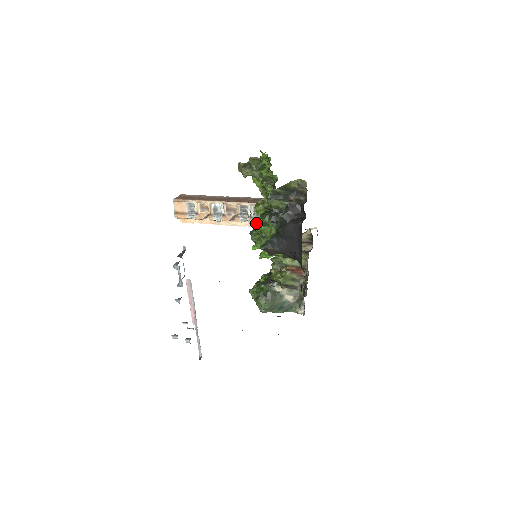
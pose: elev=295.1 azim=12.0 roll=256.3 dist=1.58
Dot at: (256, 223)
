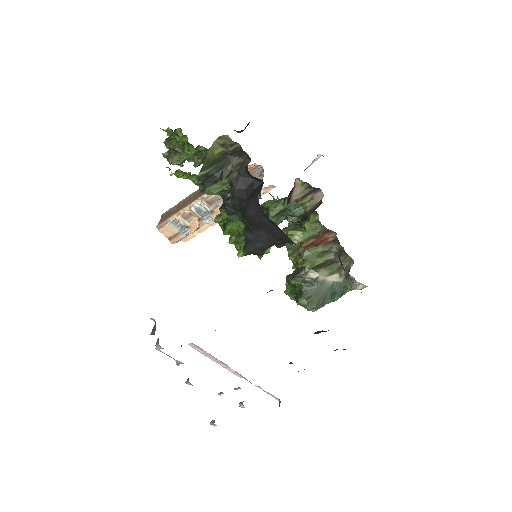
Dot at: occluded
